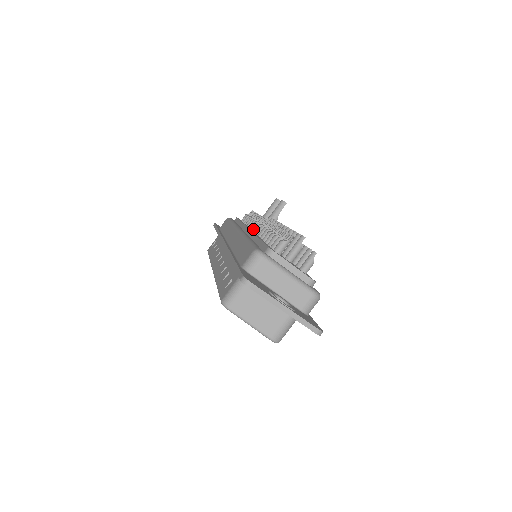
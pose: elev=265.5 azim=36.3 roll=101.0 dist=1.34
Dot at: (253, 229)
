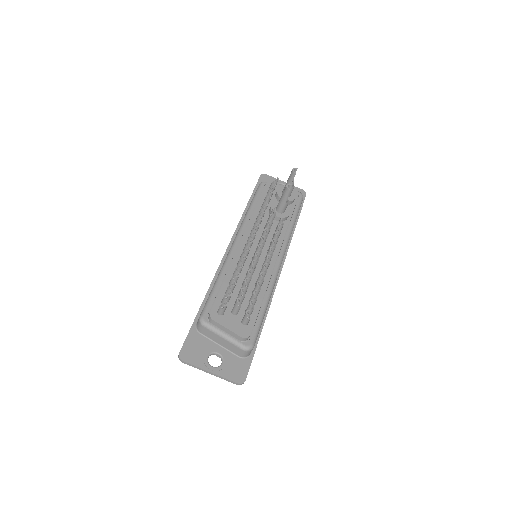
Dot at: (250, 234)
